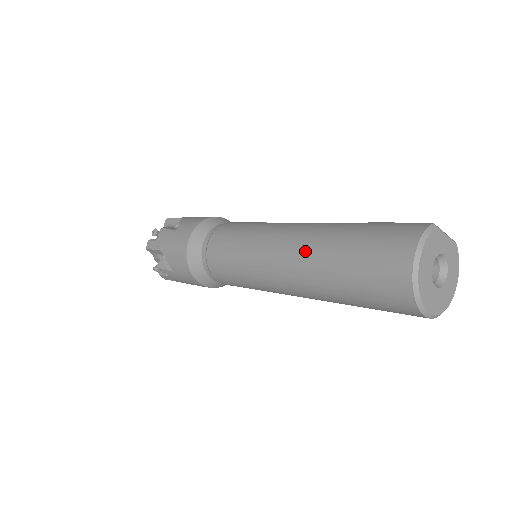
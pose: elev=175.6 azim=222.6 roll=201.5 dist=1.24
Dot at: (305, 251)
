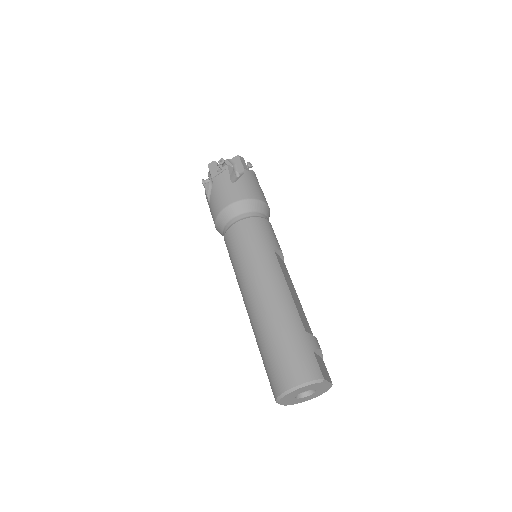
Dot at: (266, 310)
